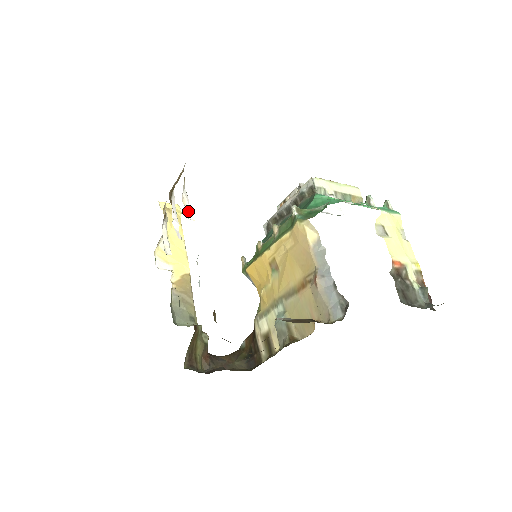
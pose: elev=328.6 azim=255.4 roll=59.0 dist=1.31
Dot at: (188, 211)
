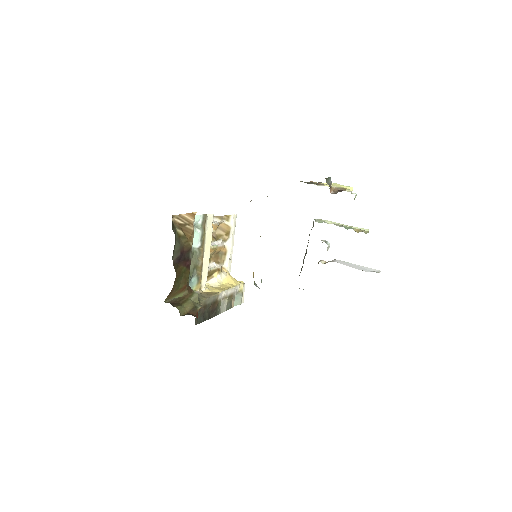
Dot at: occluded
